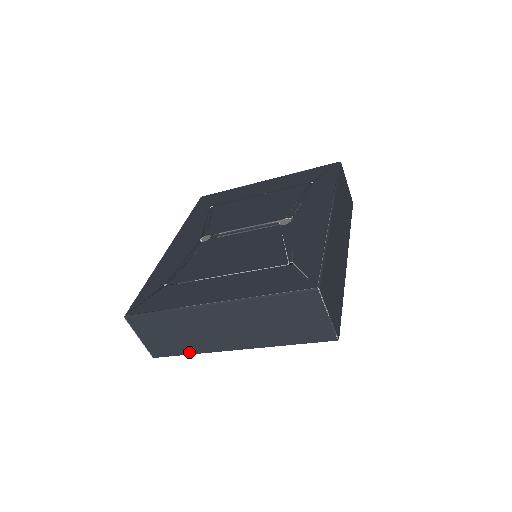
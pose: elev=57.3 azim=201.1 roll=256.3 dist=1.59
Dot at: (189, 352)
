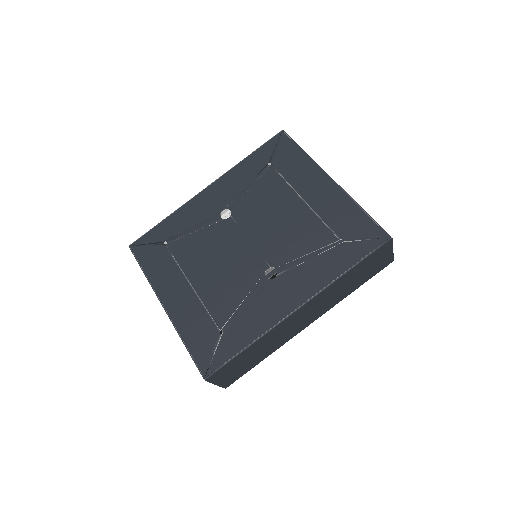
Dot at: occluded
